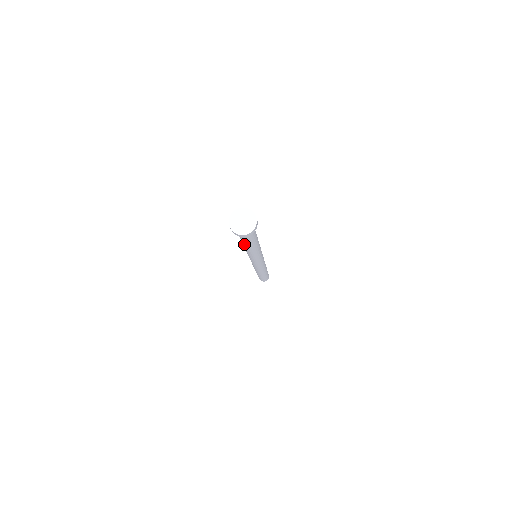
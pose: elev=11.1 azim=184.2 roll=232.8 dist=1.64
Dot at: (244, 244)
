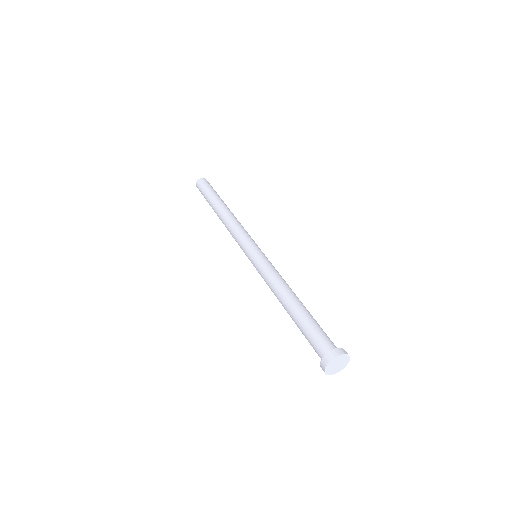
Dot at: occluded
